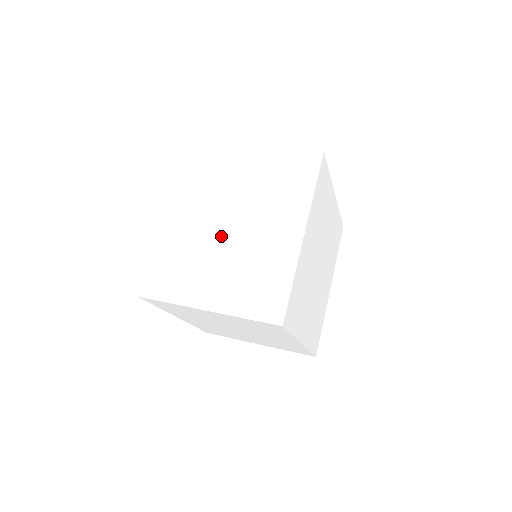
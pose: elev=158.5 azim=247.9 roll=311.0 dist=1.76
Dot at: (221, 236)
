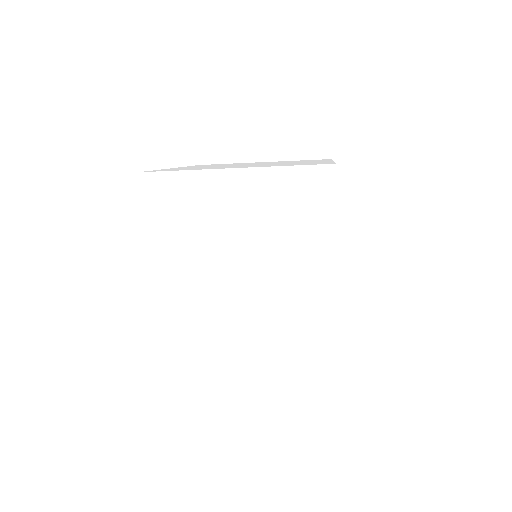
Dot at: occluded
